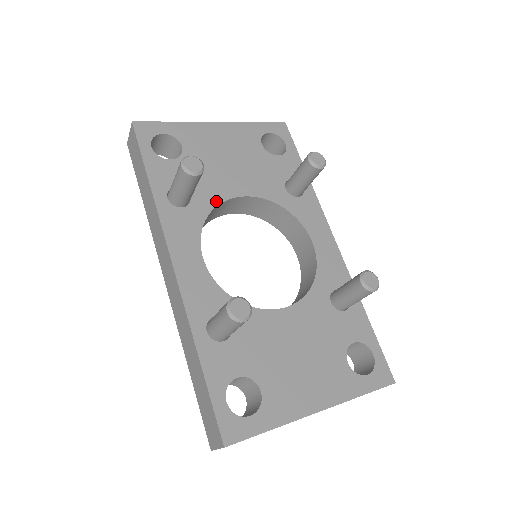
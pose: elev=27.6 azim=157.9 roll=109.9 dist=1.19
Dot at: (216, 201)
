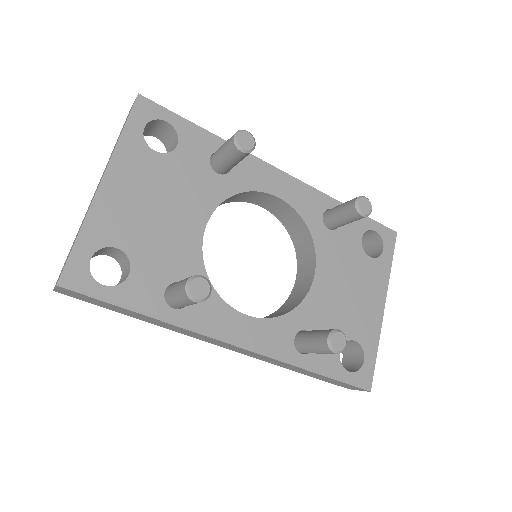
Dot at: (198, 260)
